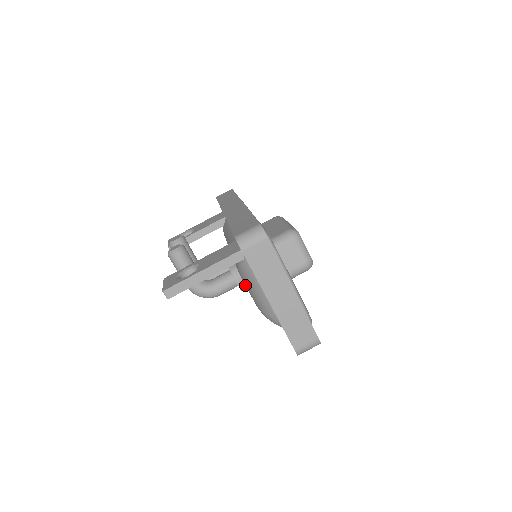
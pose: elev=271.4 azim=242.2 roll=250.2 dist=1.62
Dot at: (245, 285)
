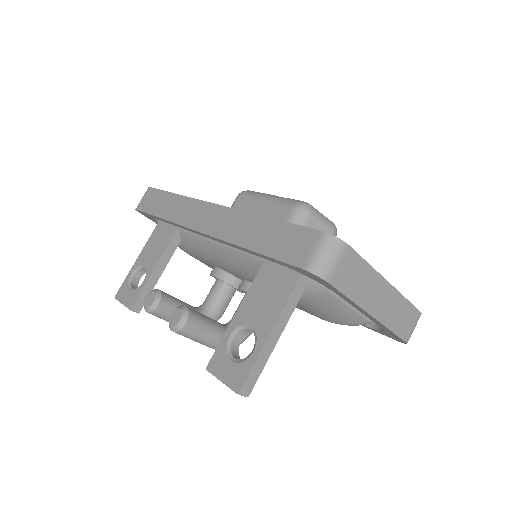
Dot at: occluded
